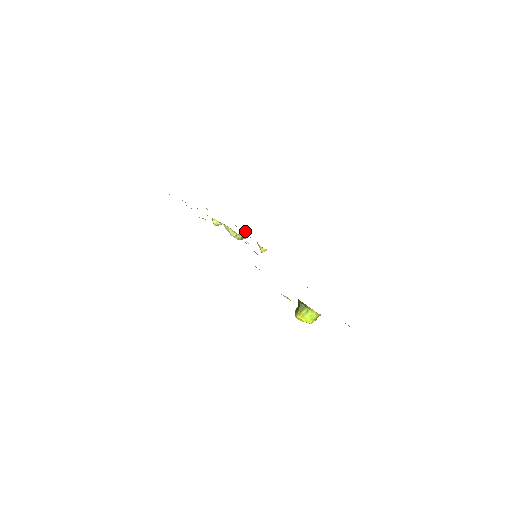
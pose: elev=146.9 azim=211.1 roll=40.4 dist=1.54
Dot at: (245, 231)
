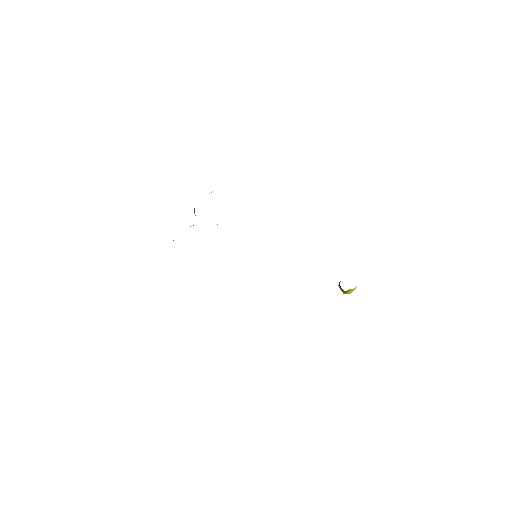
Dot at: occluded
